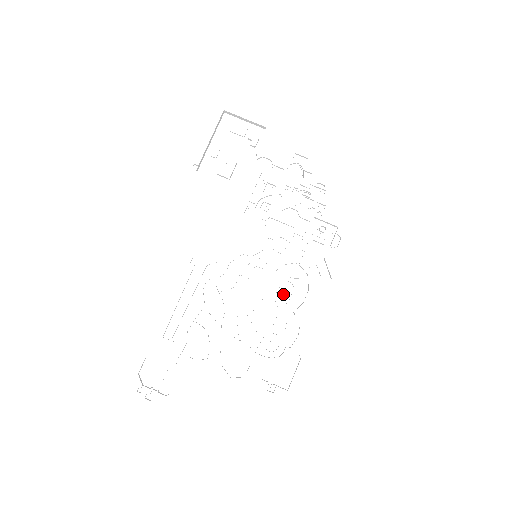
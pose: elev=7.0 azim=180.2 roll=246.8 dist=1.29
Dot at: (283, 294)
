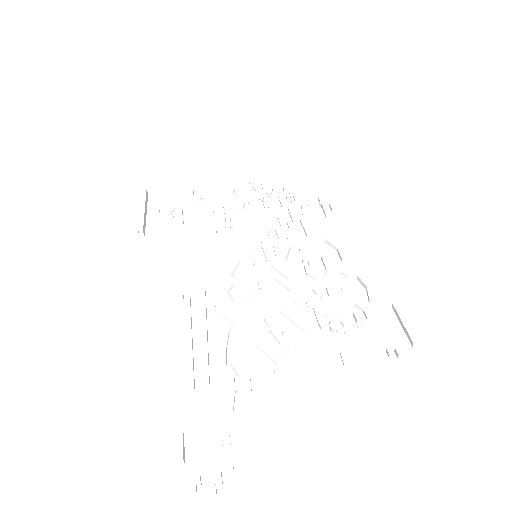
Dot at: (313, 268)
